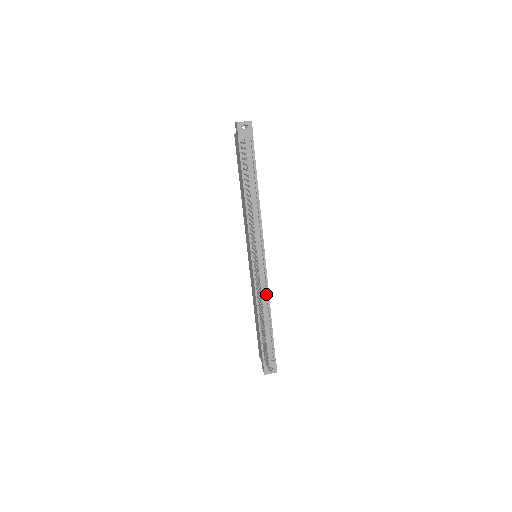
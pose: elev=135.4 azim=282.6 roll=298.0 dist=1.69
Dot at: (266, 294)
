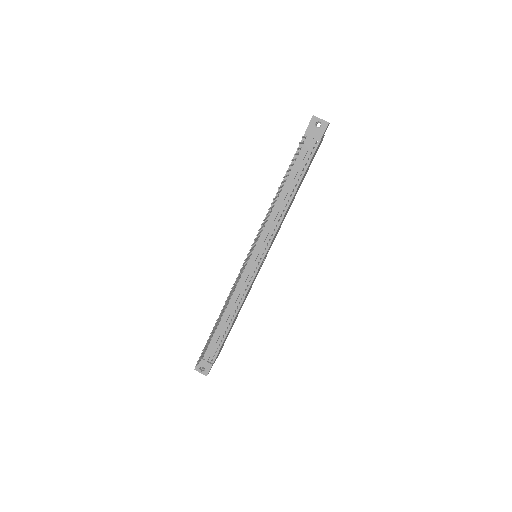
Dot at: occluded
